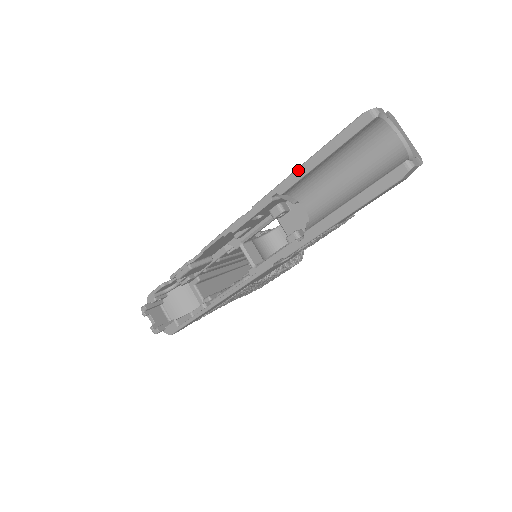
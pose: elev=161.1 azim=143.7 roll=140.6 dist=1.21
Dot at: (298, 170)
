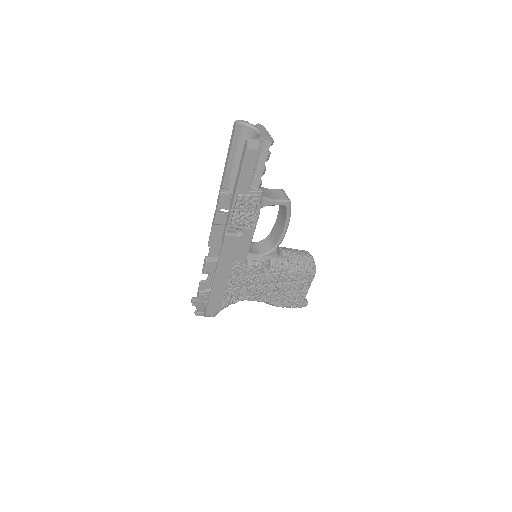
Dot at: (224, 170)
